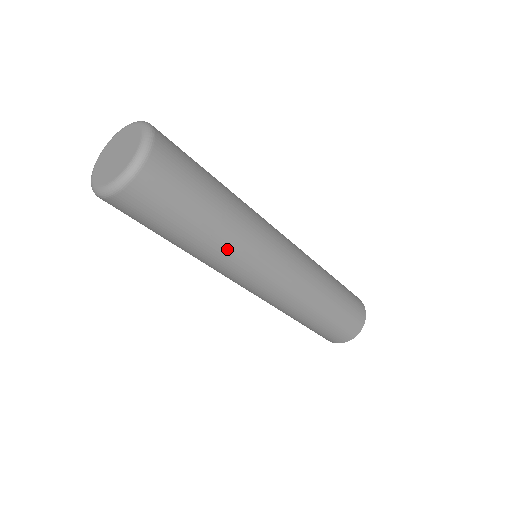
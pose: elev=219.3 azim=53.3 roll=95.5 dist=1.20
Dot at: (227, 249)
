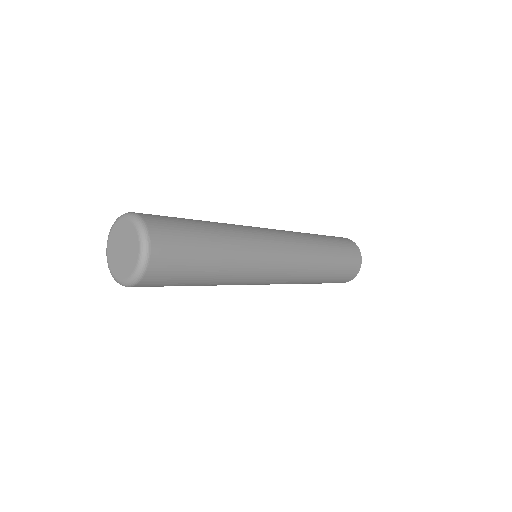
Dot at: (225, 283)
